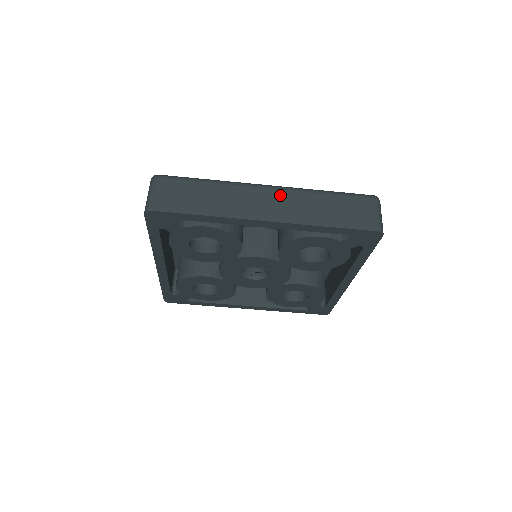
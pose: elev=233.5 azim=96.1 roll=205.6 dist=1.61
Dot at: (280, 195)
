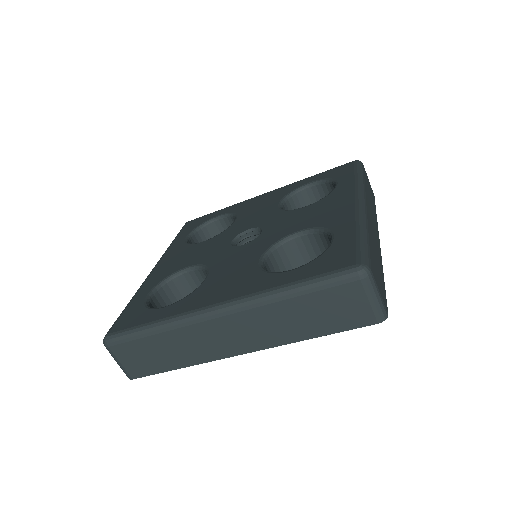
Dot at: (238, 321)
